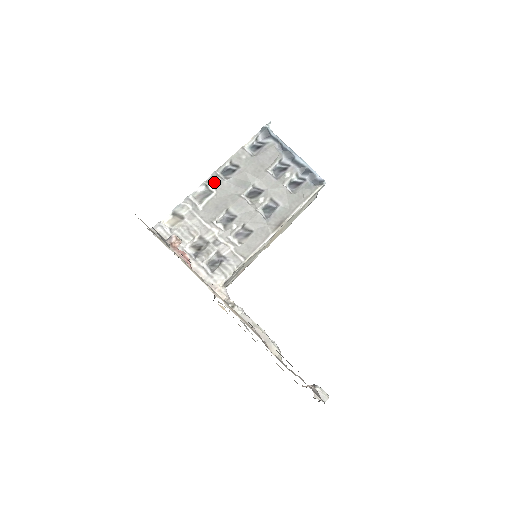
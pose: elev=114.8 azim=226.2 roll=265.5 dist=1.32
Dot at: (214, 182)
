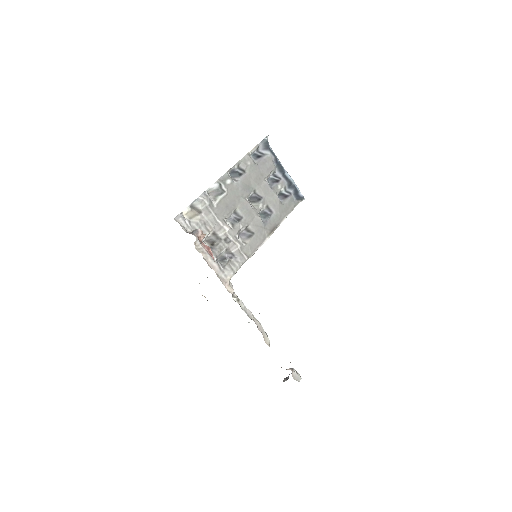
Dot at: (226, 182)
